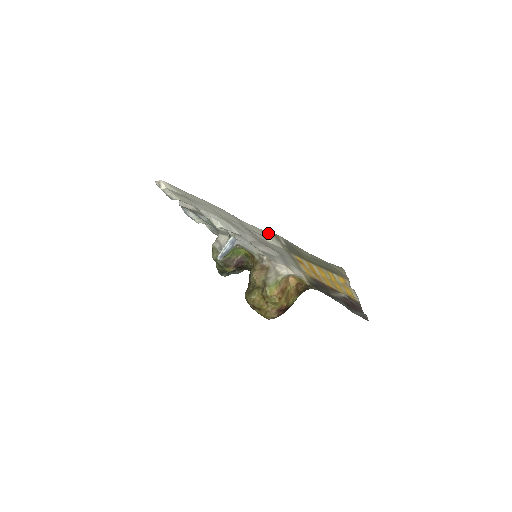
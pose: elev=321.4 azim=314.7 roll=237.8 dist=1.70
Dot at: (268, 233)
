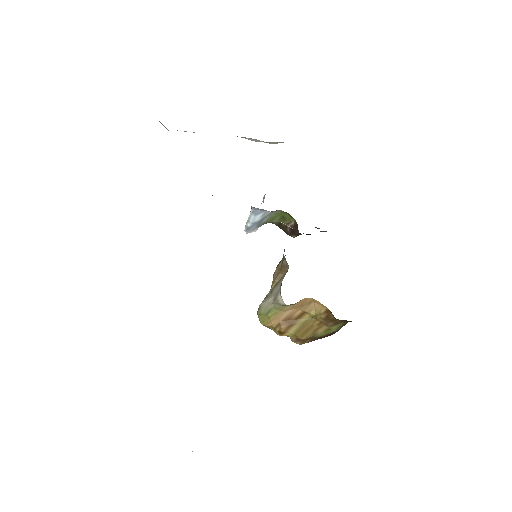
Dot at: occluded
